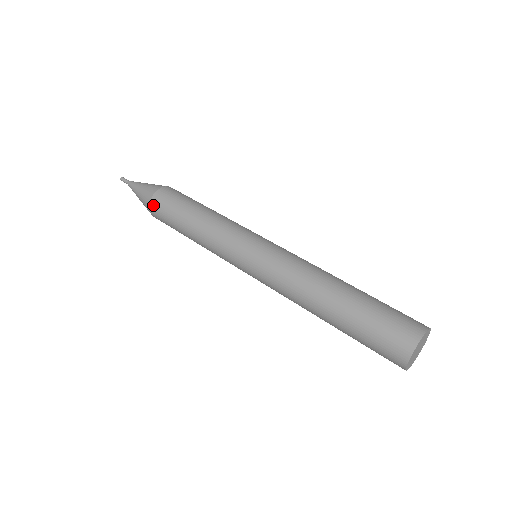
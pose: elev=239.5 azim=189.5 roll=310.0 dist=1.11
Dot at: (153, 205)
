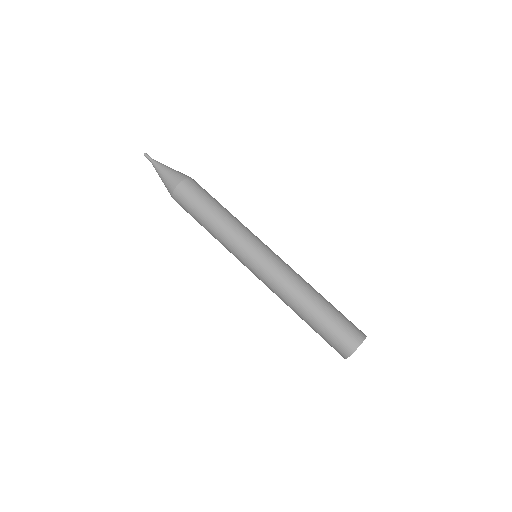
Dot at: occluded
